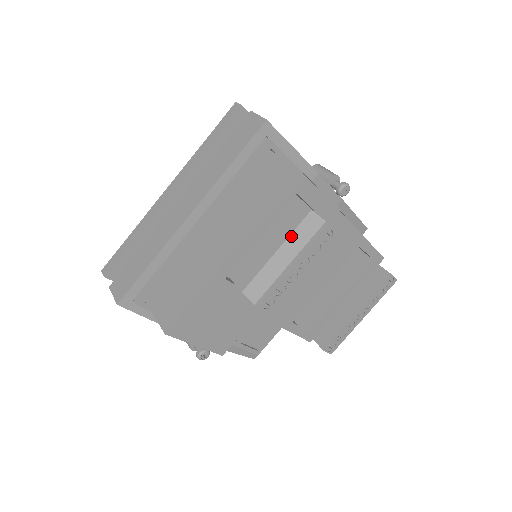
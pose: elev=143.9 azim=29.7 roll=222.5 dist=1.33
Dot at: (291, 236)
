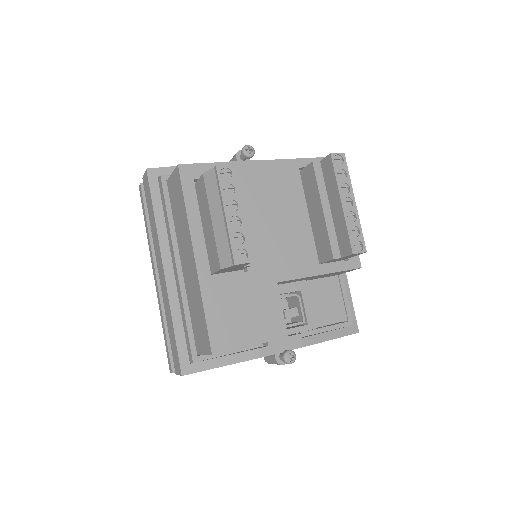
Dot at: (209, 202)
